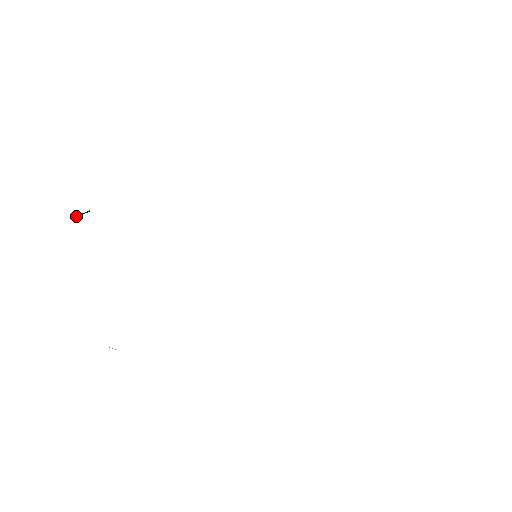
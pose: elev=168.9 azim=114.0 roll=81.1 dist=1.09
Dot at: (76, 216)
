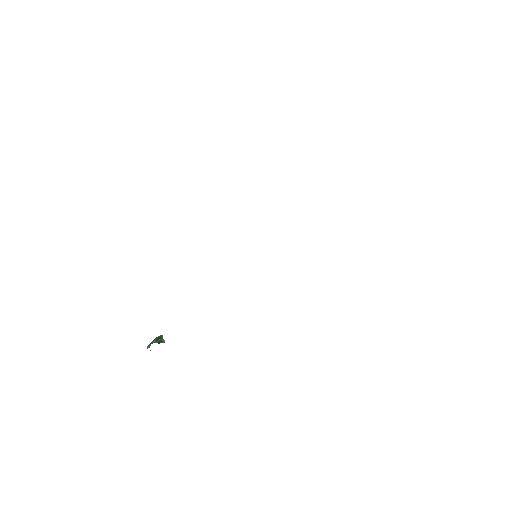
Dot at: occluded
